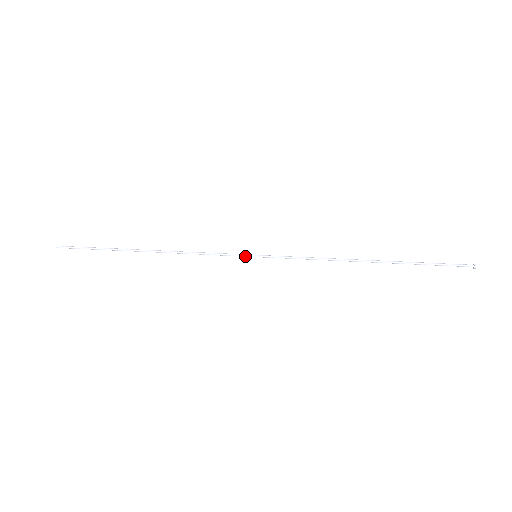
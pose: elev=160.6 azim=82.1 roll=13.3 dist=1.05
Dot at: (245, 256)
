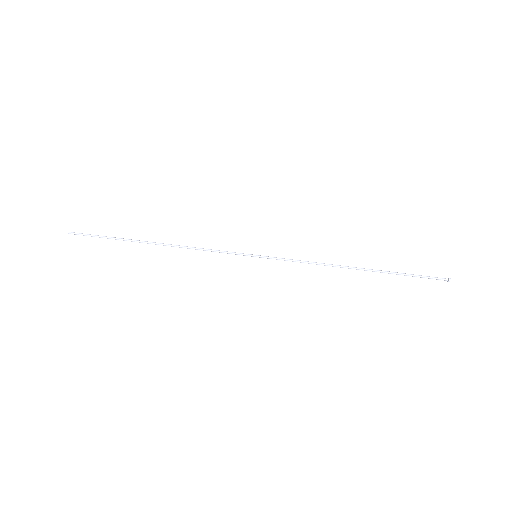
Dot at: (246, 255)
